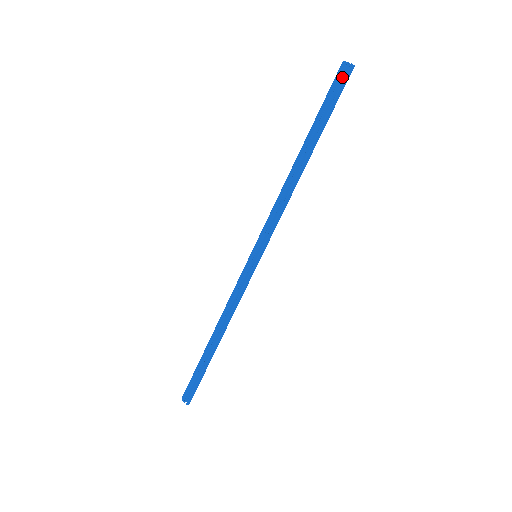
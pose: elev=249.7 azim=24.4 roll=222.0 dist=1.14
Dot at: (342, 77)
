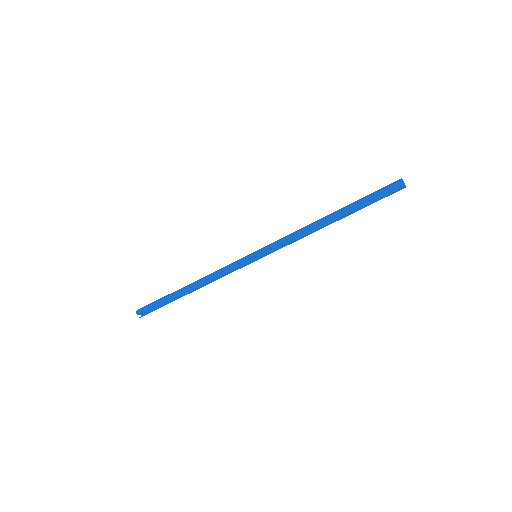
Dot at: (394, 188)
